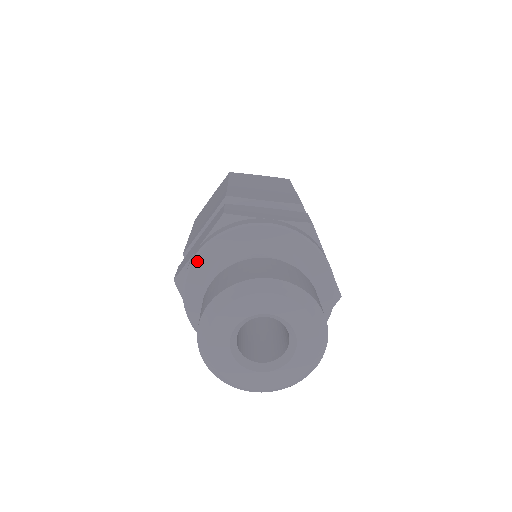
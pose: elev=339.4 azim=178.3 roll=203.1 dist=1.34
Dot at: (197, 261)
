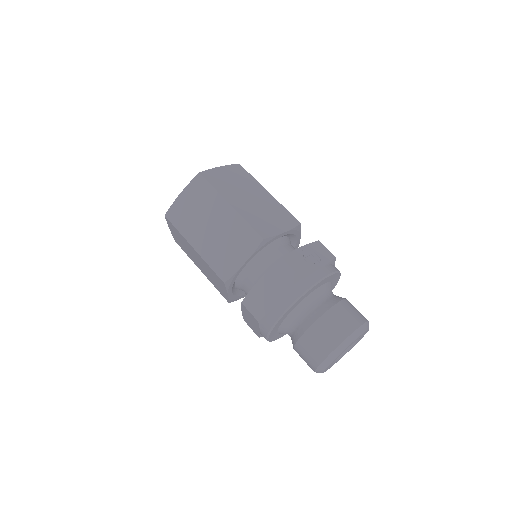
Dot at: (269, 339)
